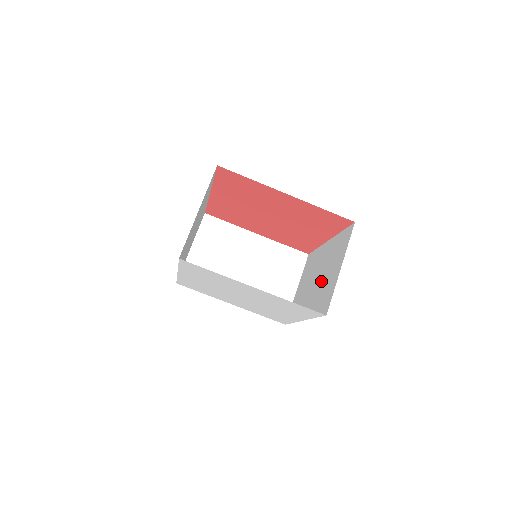
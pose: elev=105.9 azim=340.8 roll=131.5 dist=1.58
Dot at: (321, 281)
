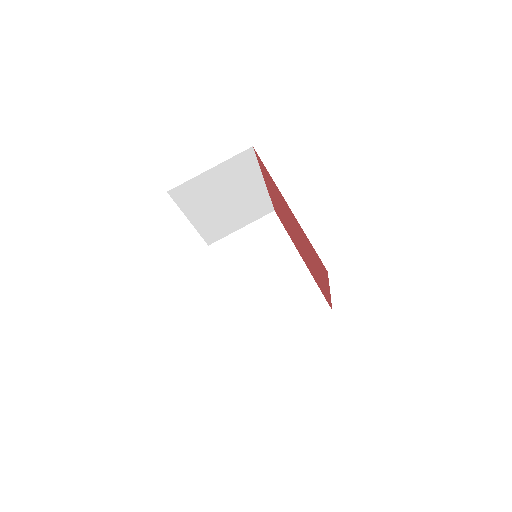
Dot at: (271, 295)
